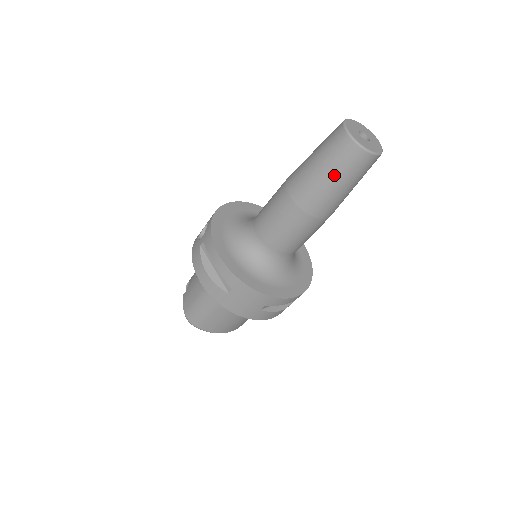
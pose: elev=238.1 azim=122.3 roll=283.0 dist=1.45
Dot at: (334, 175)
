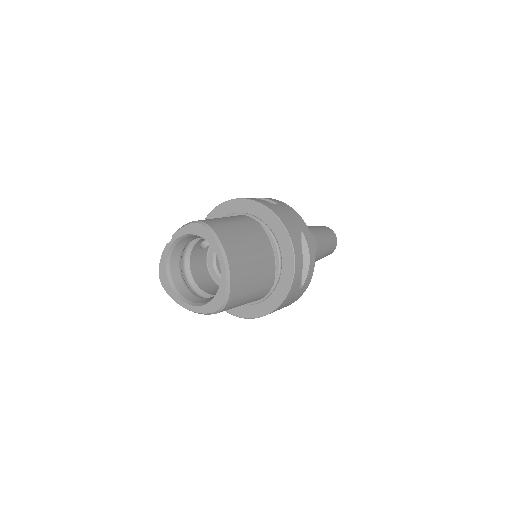
Dot at: (322, 229)
